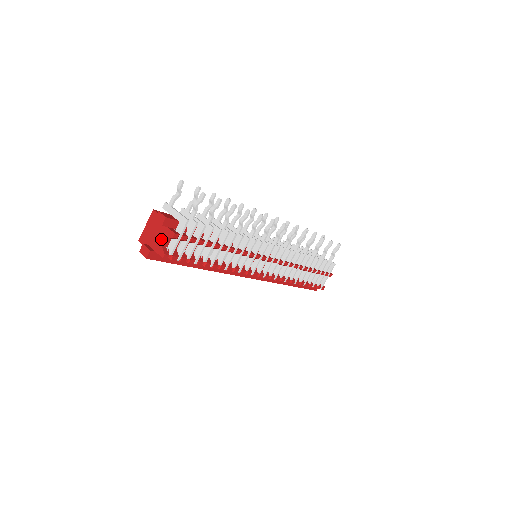
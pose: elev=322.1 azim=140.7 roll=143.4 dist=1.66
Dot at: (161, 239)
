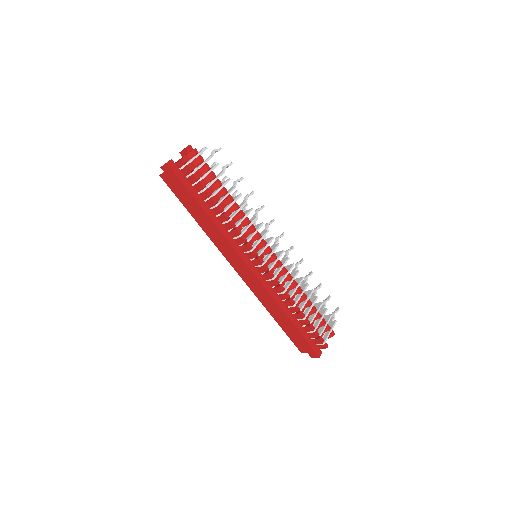
Dot at: occluded
